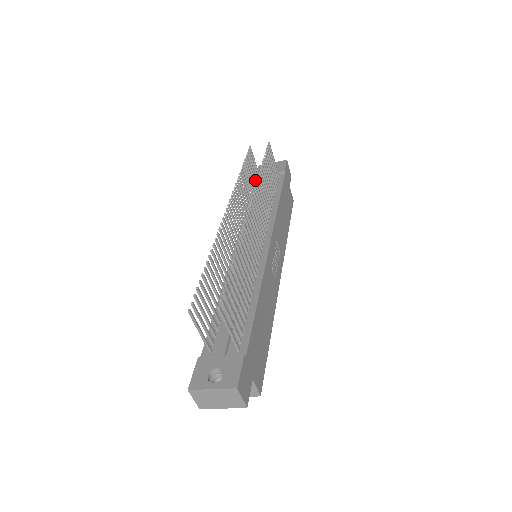
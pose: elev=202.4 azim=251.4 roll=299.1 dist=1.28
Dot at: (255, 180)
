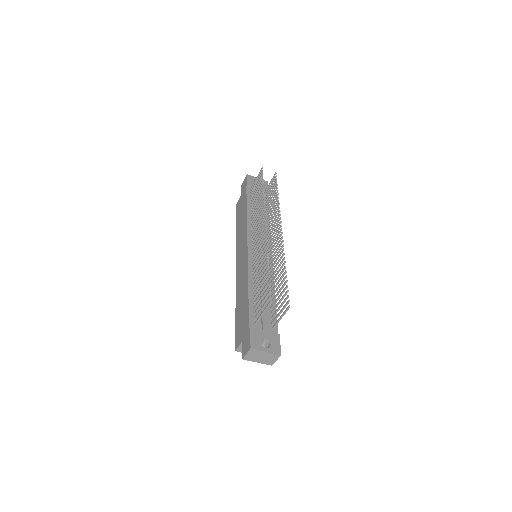
Dot at: (253, 191)
